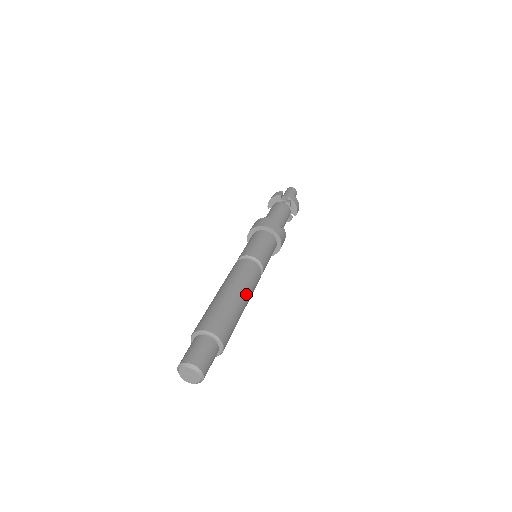
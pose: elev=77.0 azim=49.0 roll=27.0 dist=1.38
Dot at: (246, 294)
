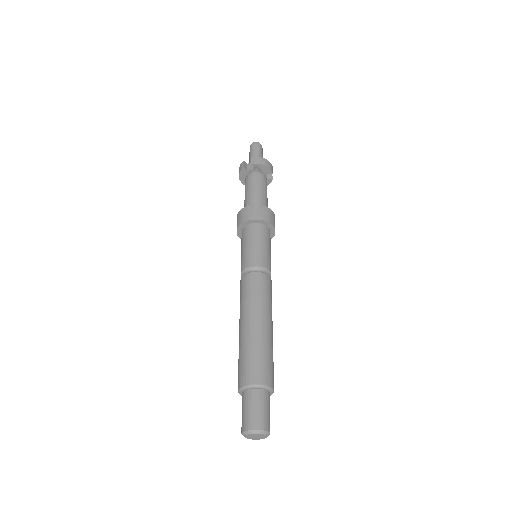
Dot at: (263, 314)
